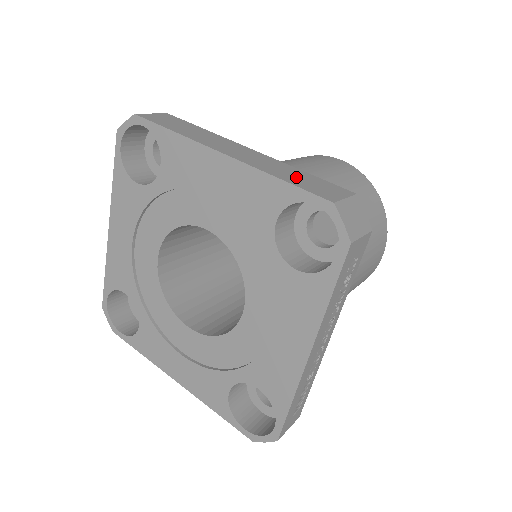
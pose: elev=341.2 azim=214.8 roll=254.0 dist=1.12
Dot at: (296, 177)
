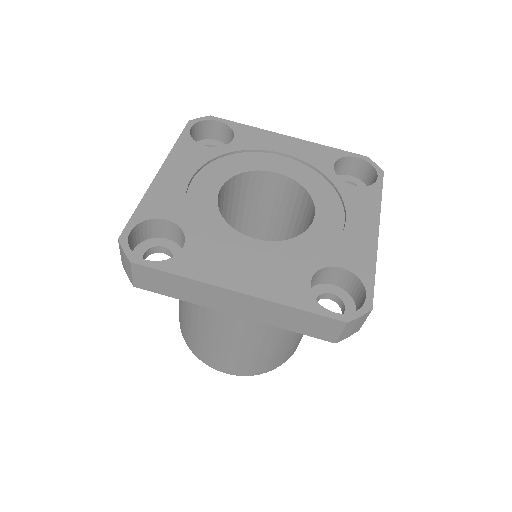
Dot at: occluded
